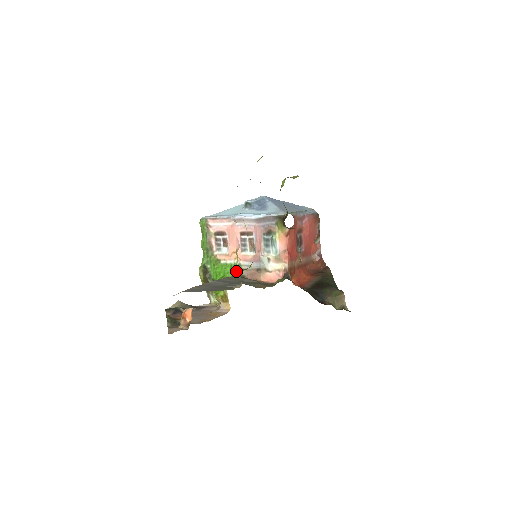
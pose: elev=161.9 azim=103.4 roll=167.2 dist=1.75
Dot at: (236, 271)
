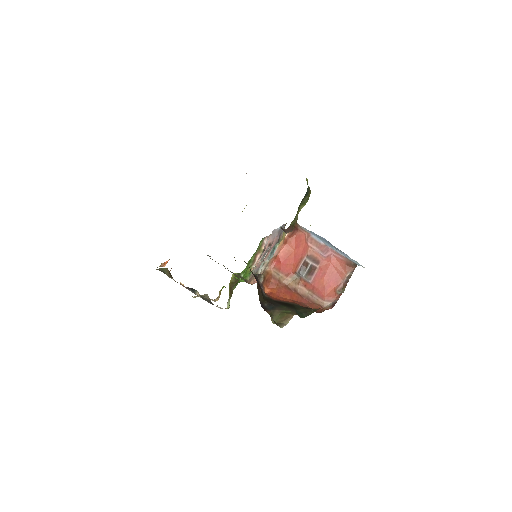
Dot at: occluded
